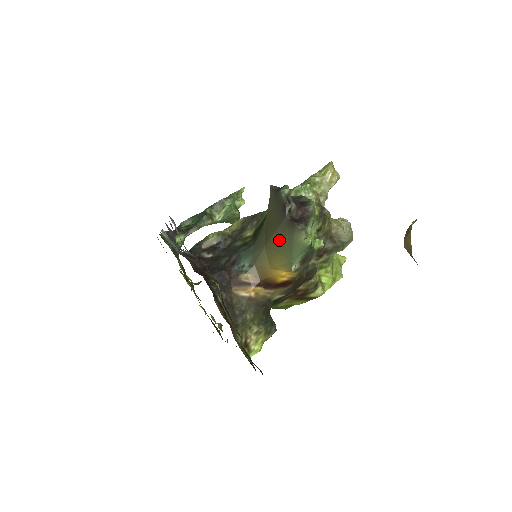
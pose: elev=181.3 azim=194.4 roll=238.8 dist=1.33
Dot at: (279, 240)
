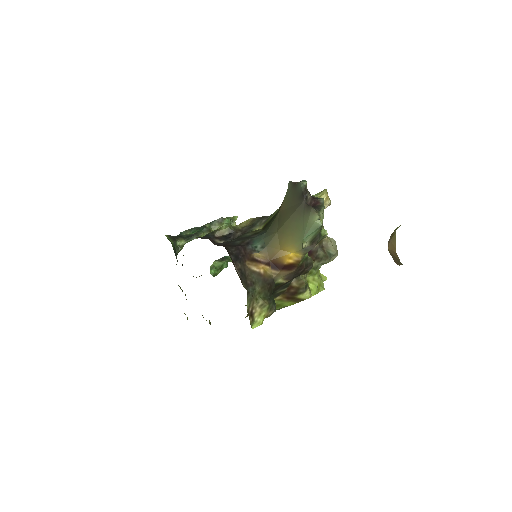
Dot at: (293, 223)
